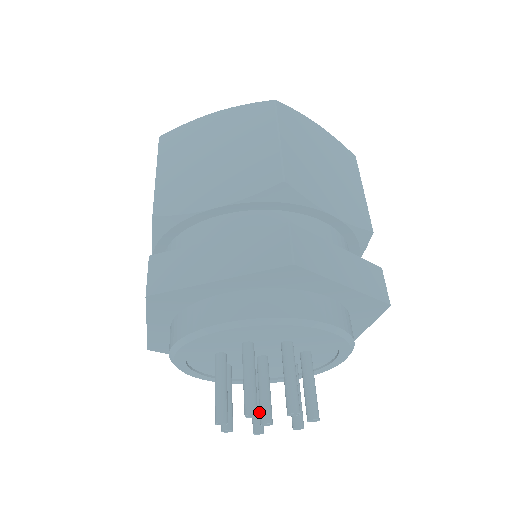
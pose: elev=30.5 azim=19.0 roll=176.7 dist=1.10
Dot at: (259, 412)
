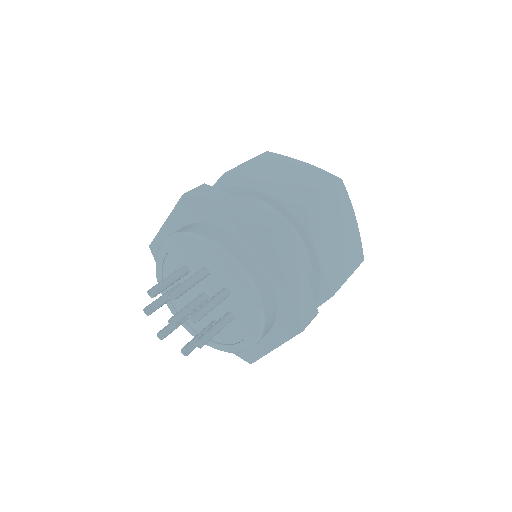
Dot at: (172, 327)
